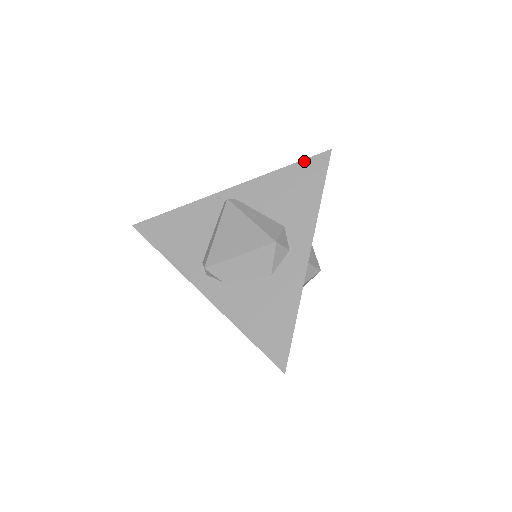
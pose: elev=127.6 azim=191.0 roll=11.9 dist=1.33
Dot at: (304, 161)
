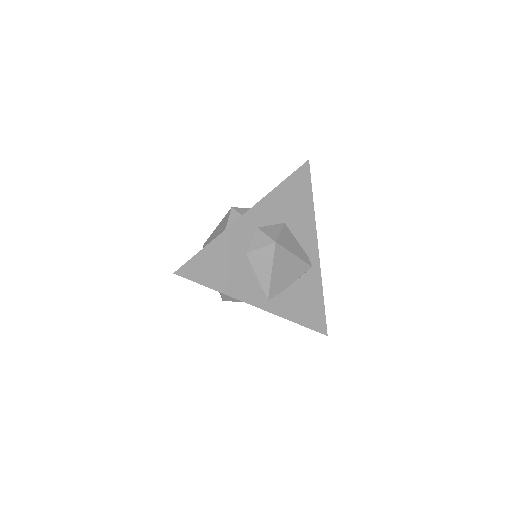
Dot at: occluded
